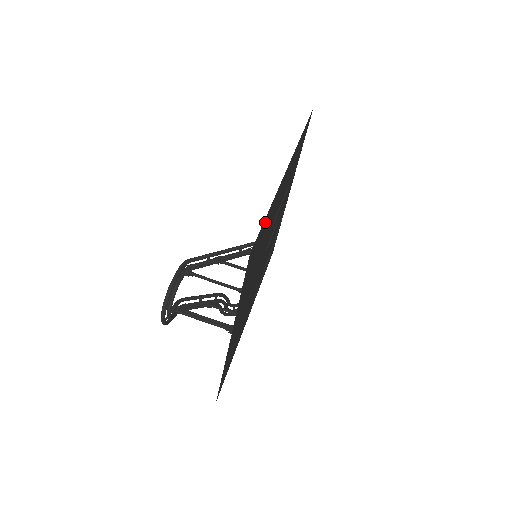
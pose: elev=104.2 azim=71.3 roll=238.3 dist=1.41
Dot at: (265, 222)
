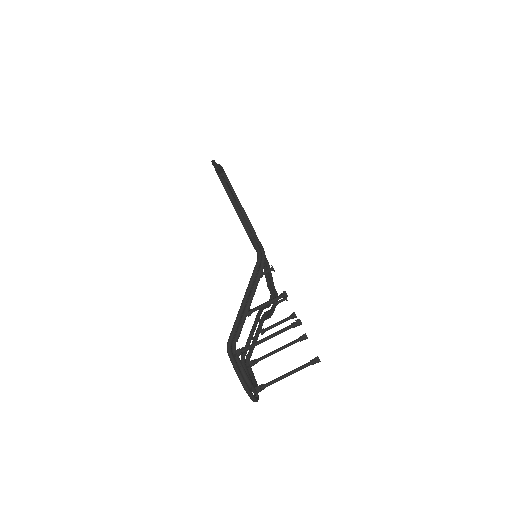
Dot at: occluded
